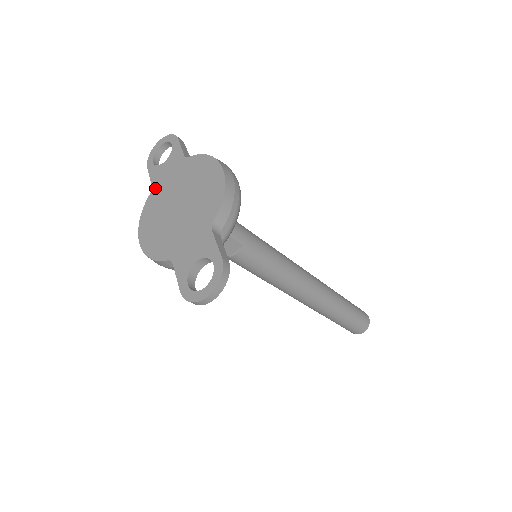
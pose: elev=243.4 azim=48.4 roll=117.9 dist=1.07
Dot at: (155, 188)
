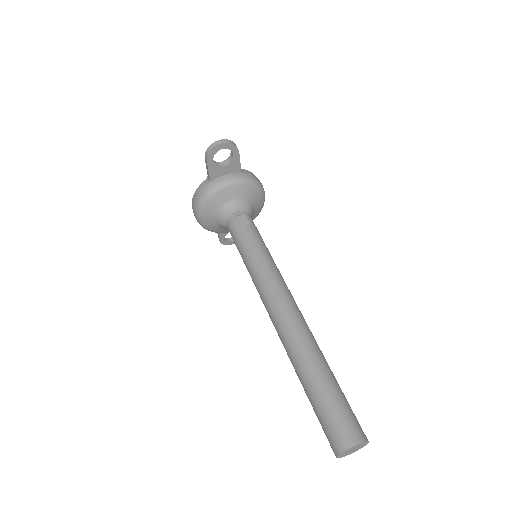
Dot at: occluded
